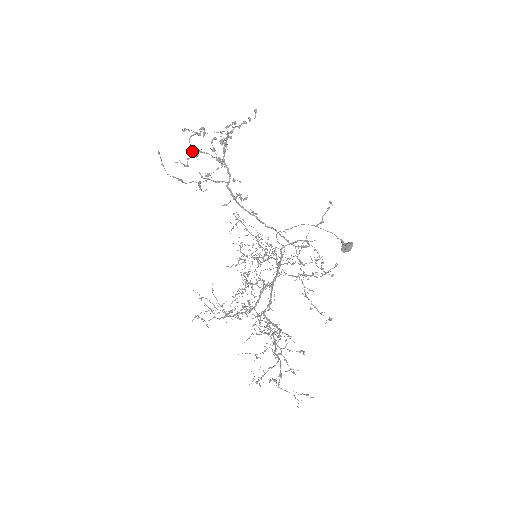
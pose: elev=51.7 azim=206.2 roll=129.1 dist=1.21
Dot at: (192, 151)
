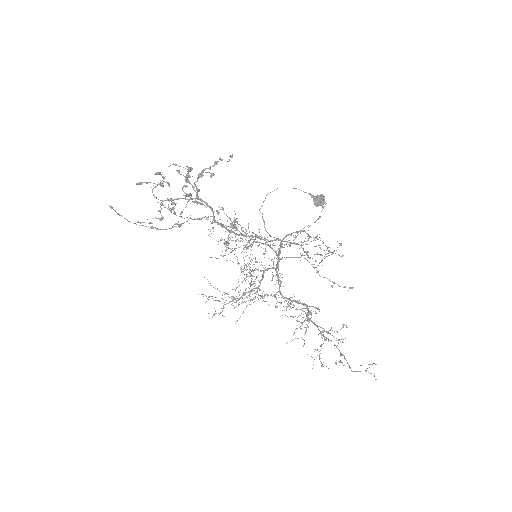
Dot at: (161, 203)
